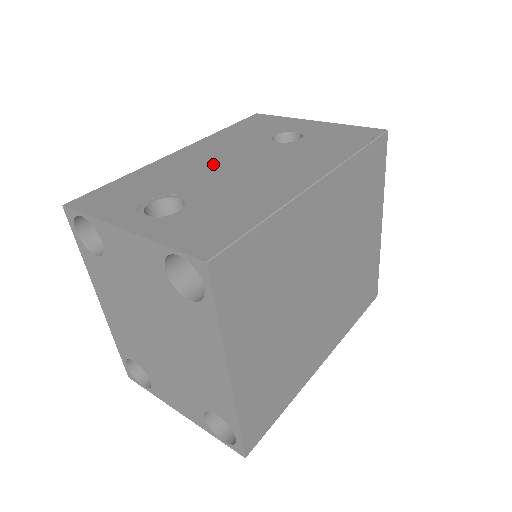
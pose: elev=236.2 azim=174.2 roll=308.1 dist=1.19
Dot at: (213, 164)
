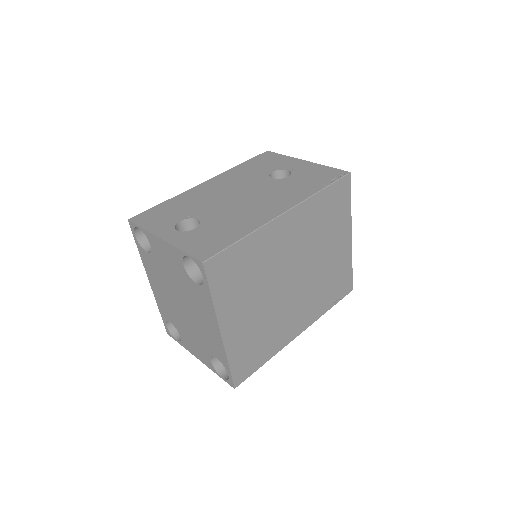
Dot at: (225, 194)
